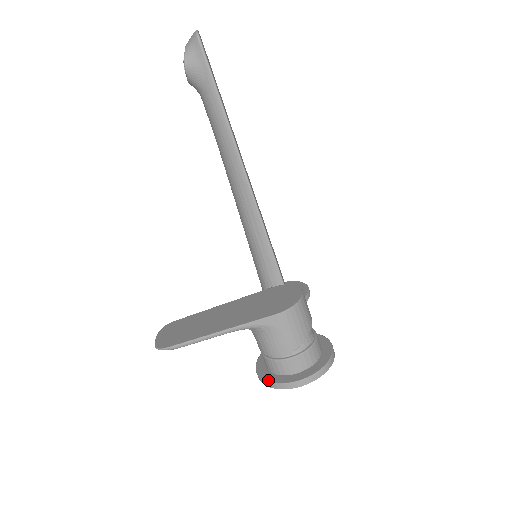
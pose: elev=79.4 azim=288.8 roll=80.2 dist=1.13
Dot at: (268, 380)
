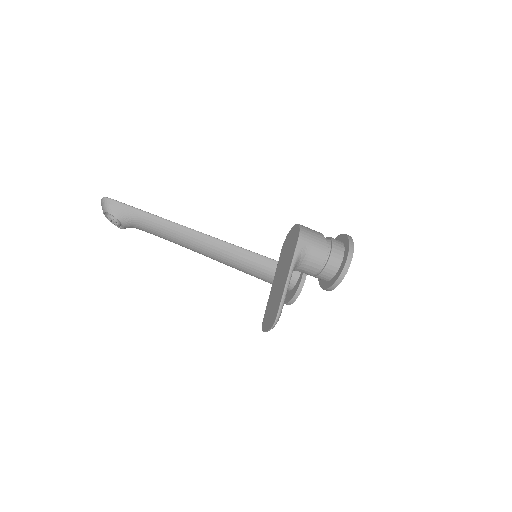
Dot at: (338, 277)
